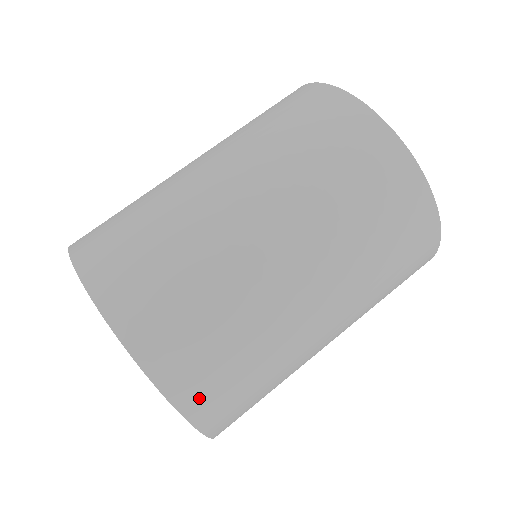
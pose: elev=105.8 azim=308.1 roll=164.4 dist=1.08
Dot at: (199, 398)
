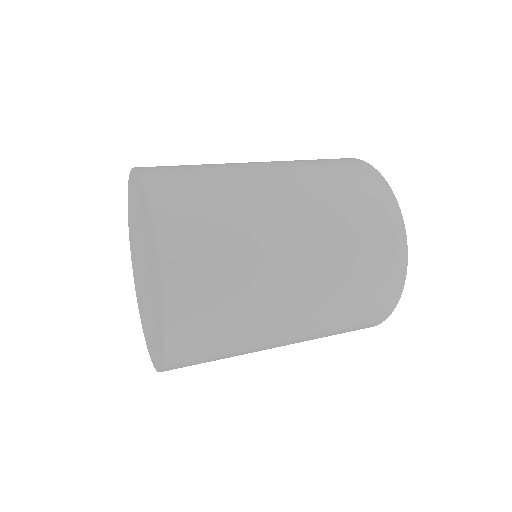
Dot at: (158, 174)
